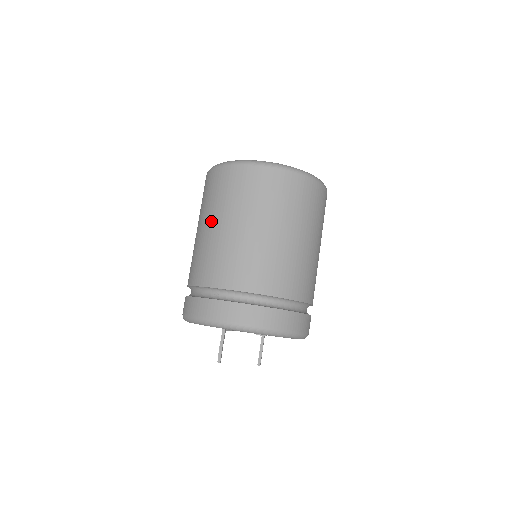
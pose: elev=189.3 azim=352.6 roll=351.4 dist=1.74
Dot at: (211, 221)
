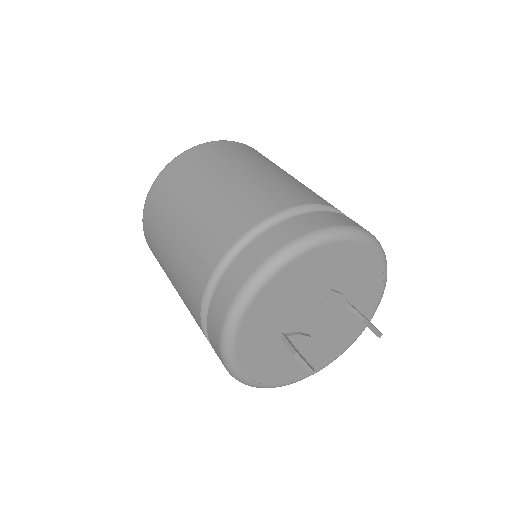
Dot at: (166, 266)
